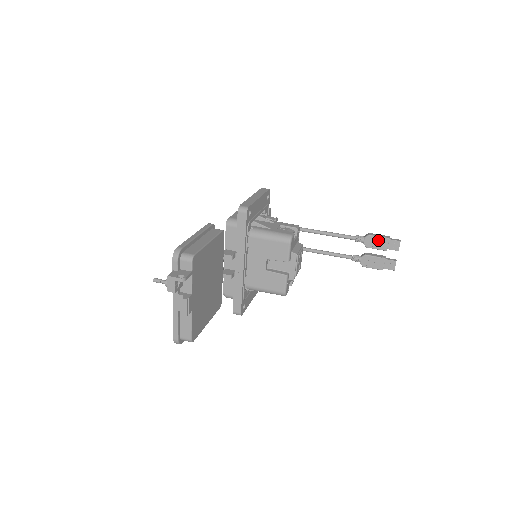
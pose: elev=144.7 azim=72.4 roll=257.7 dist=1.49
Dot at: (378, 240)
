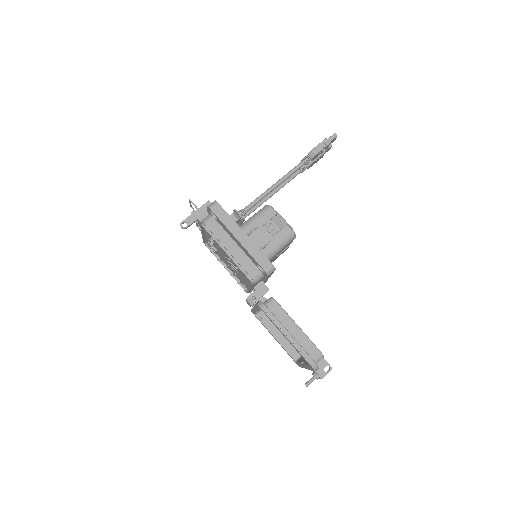
Dot at: (322, 150)
